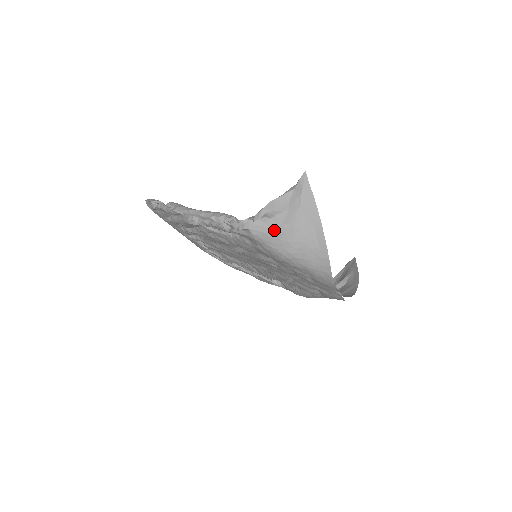
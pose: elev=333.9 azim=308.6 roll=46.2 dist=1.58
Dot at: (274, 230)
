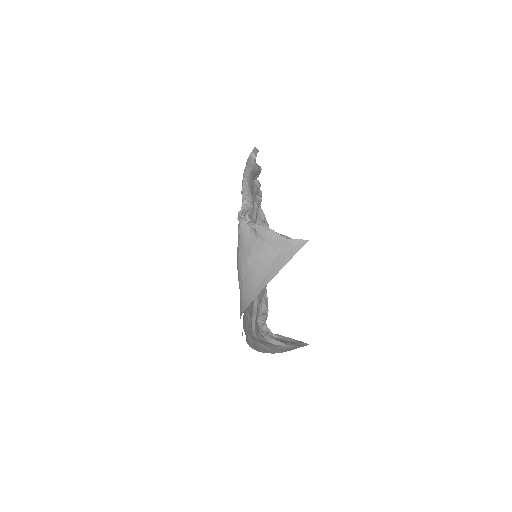
Dot at: (249, 244)
